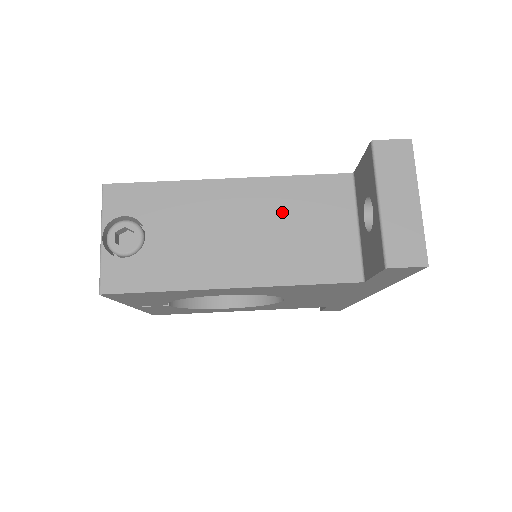
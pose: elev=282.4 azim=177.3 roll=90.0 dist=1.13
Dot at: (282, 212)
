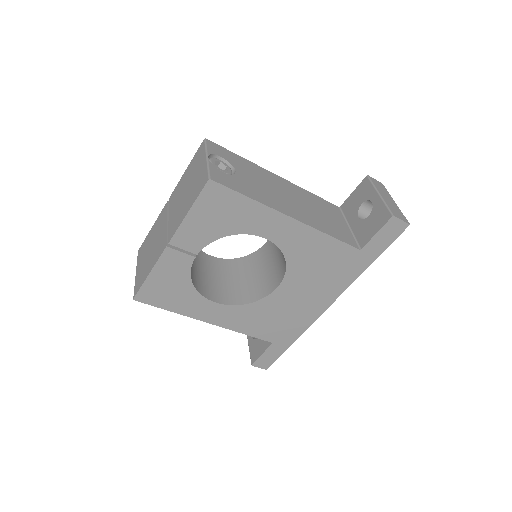
Dot at: (310, 202)
